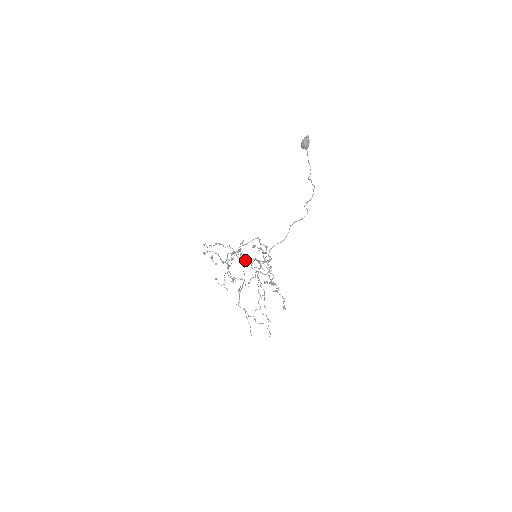
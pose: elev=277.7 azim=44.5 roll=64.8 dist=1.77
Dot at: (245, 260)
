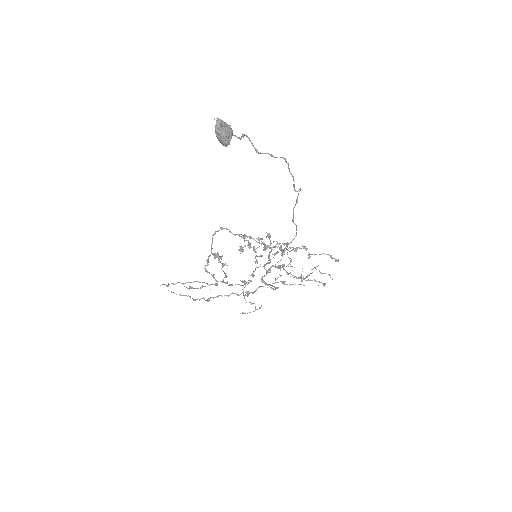
Dot at: (263, 282)
